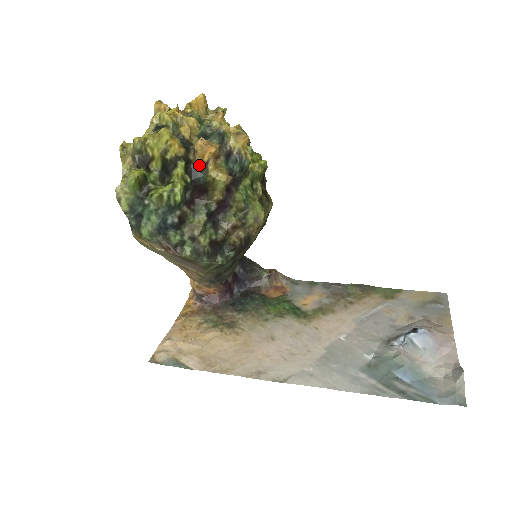
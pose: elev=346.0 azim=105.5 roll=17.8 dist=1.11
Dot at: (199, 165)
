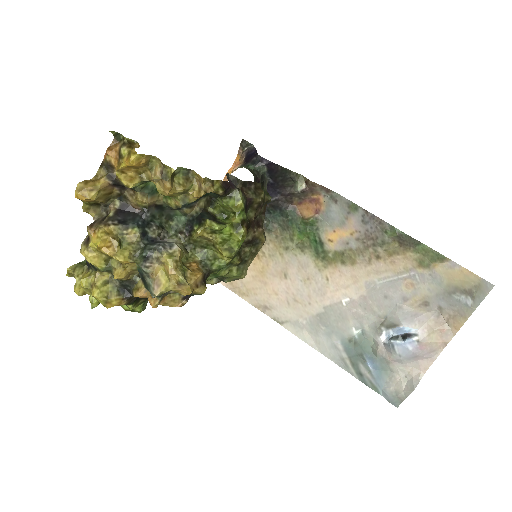
Dot at: occluded
